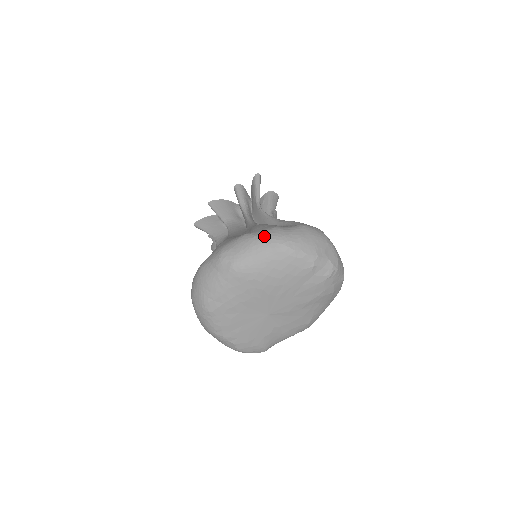
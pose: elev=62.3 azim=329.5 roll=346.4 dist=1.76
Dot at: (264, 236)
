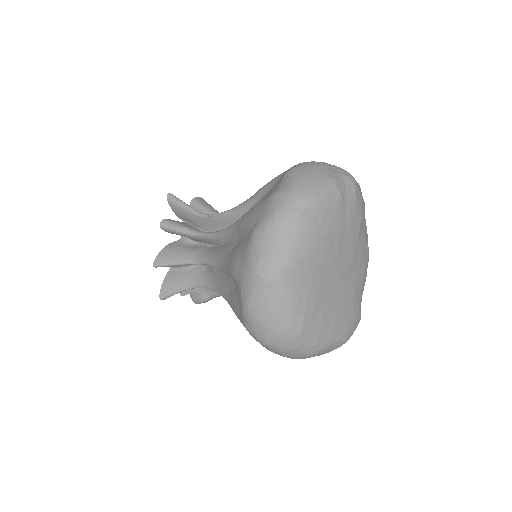
Dot at: (276, 211)
